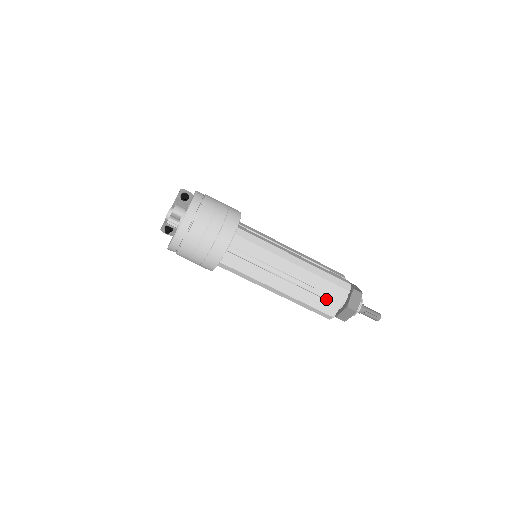
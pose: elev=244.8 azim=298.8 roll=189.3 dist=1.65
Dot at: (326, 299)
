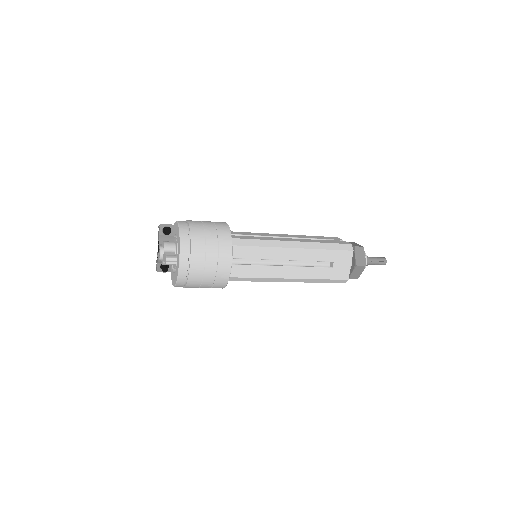
Dot at: (335, 267)
